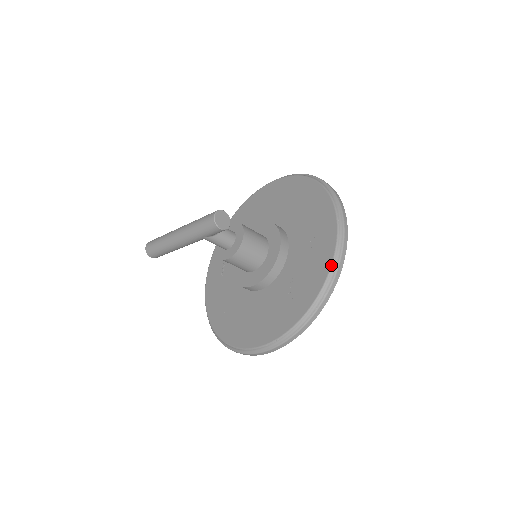
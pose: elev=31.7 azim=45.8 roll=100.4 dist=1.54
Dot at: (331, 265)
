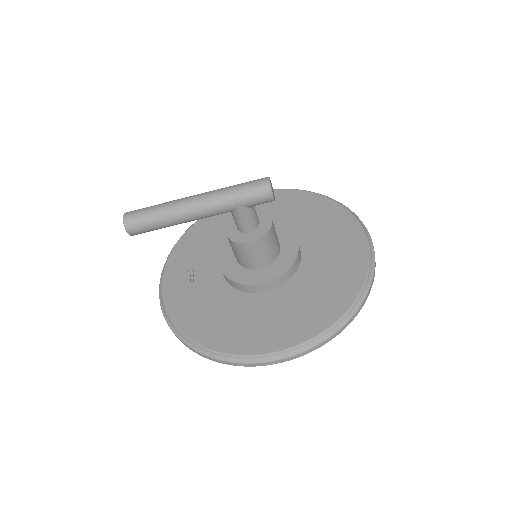
Dot at: (369, 261)
